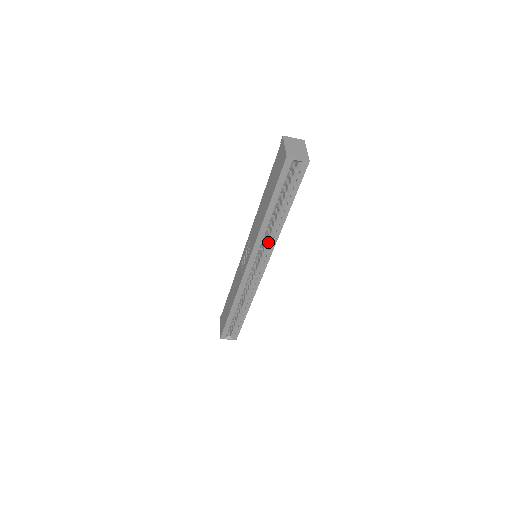
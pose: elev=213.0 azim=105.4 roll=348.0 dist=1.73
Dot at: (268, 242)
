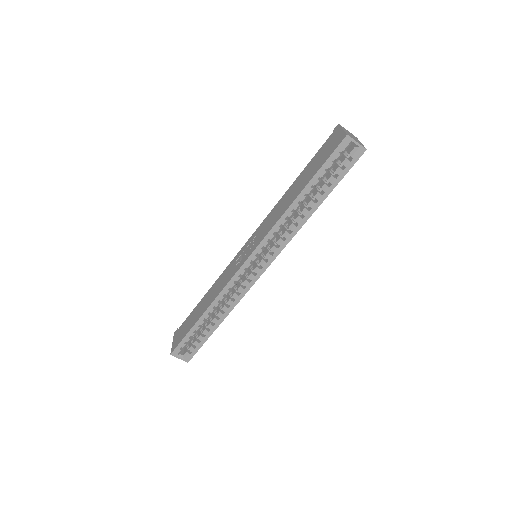
Dot at: (281, 237)
